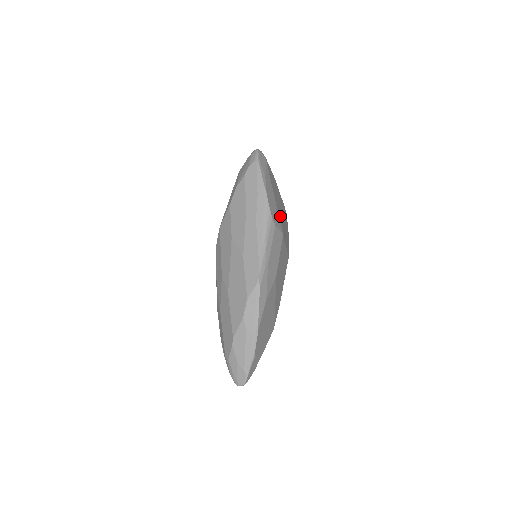
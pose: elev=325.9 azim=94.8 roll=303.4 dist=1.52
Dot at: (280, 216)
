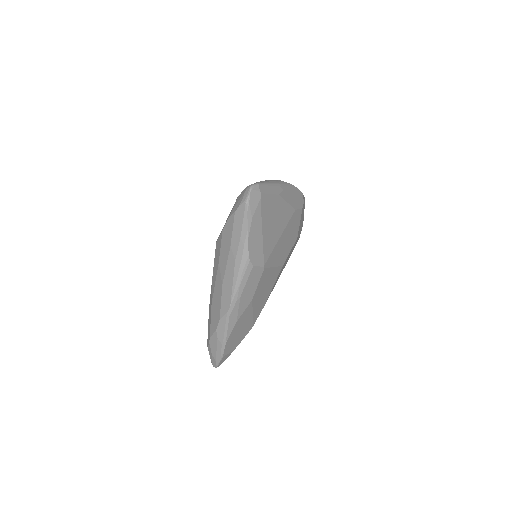
Dot at: (269, 245)
